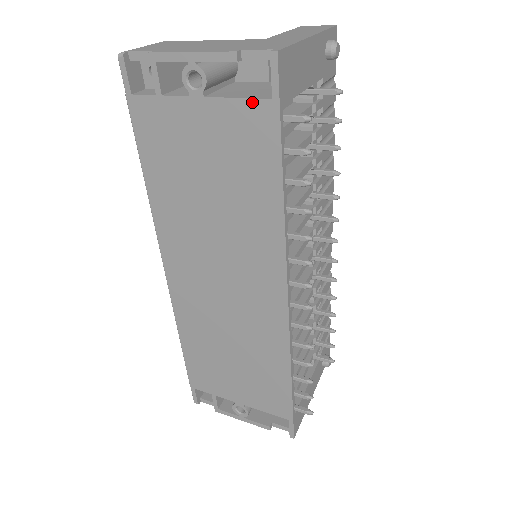
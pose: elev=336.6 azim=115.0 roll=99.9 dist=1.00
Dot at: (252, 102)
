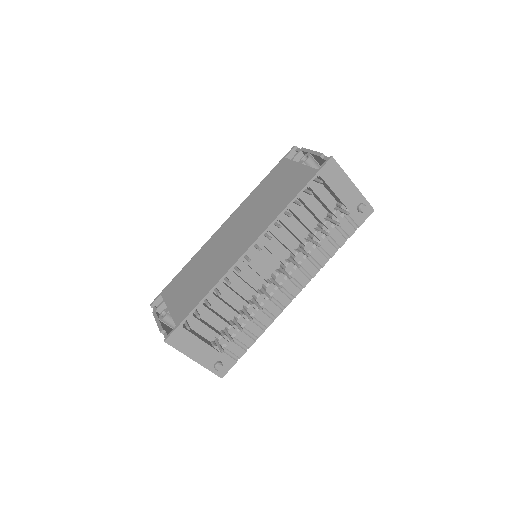
Dot at: (312, 169)
